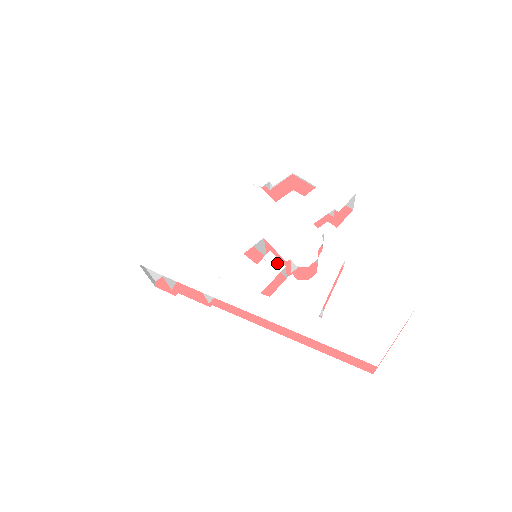
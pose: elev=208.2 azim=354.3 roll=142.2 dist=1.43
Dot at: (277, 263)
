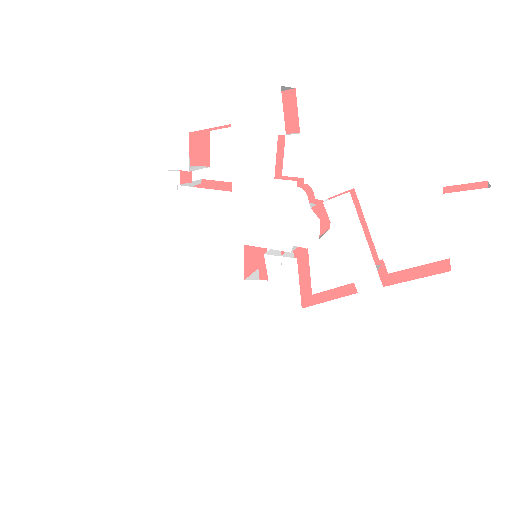
Dot at: (285, 262)
